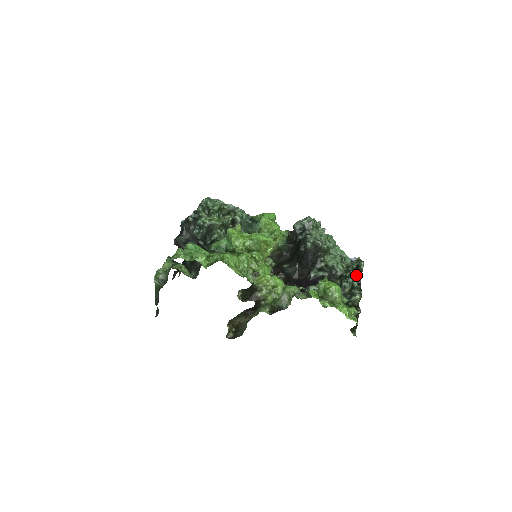
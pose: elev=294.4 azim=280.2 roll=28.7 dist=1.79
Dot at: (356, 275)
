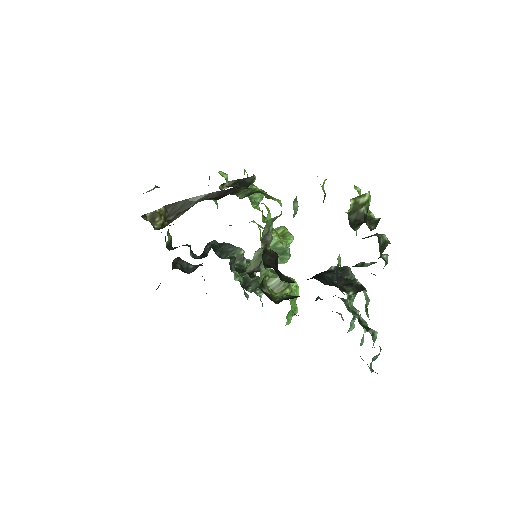
Dot at: occluded
